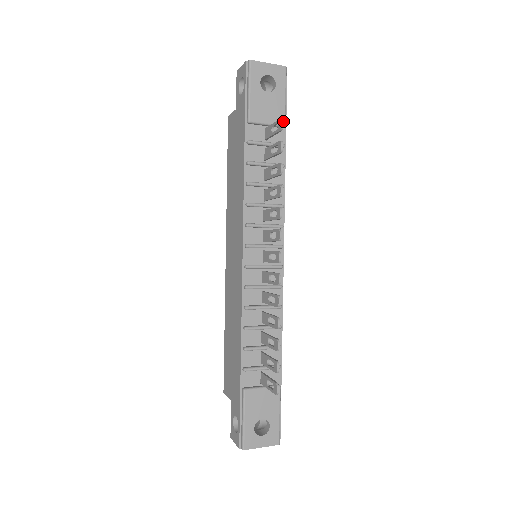
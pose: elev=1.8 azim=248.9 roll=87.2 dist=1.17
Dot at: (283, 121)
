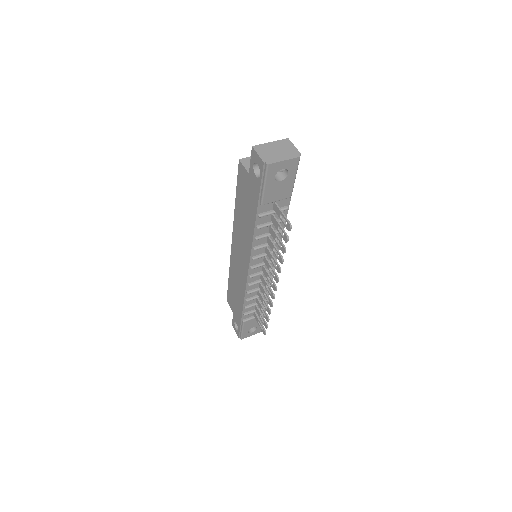
Dot at: (291, 227)
